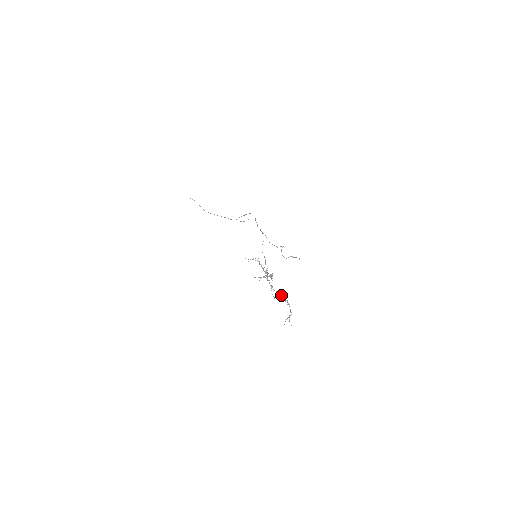
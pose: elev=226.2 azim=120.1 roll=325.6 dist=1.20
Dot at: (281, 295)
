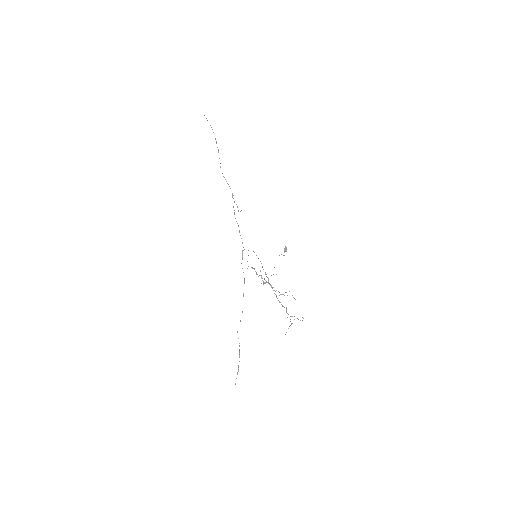
Dot at: occluded
